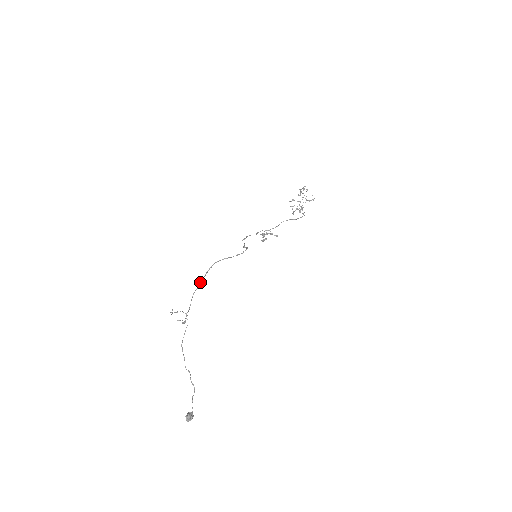
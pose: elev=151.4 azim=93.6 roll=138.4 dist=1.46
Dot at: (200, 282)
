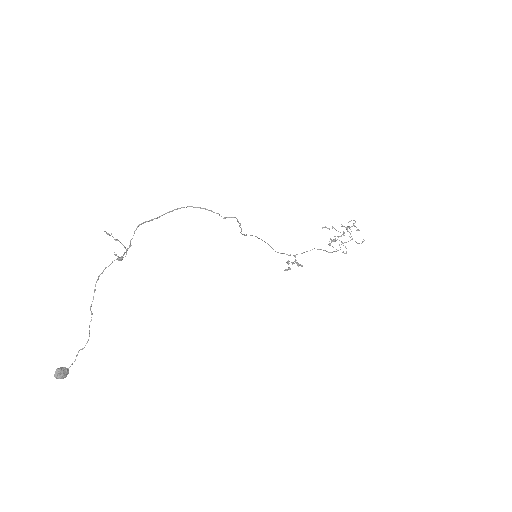
Dot at: (157, 217)
